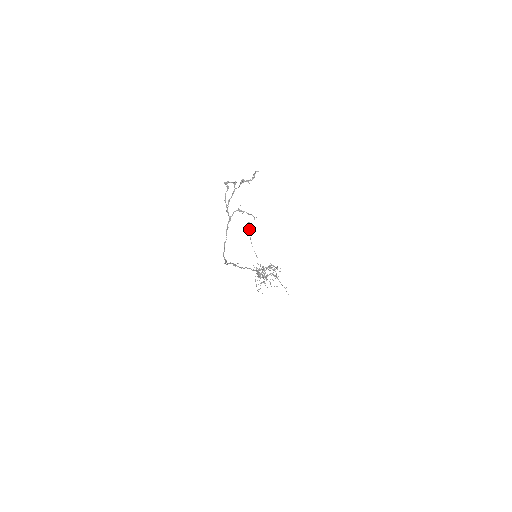
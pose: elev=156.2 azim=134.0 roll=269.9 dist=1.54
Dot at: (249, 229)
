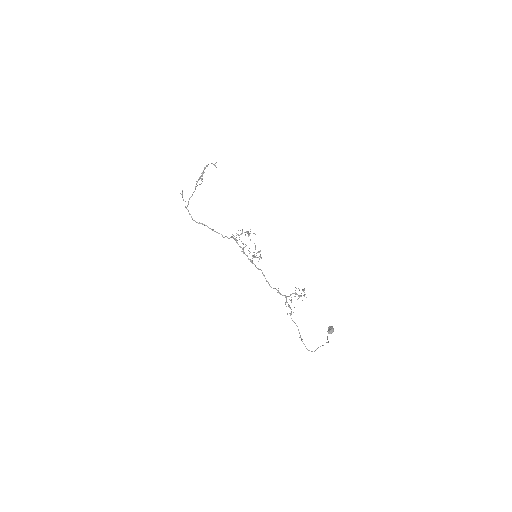
Dot at: (329, 331)
